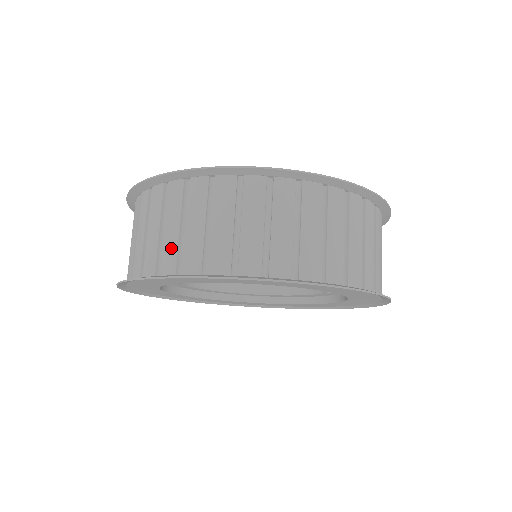
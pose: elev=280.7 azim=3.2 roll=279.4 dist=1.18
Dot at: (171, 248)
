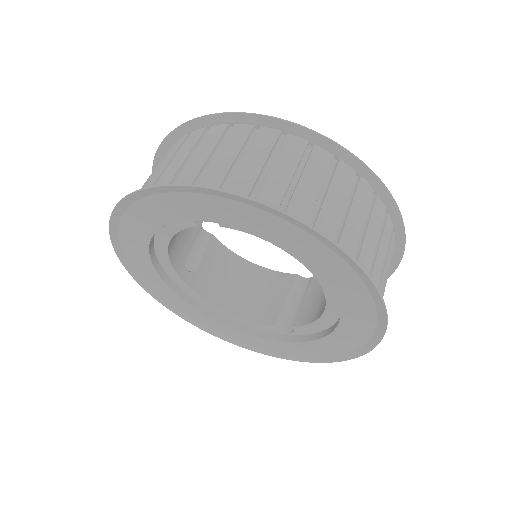
Dot at: (306, 202)
